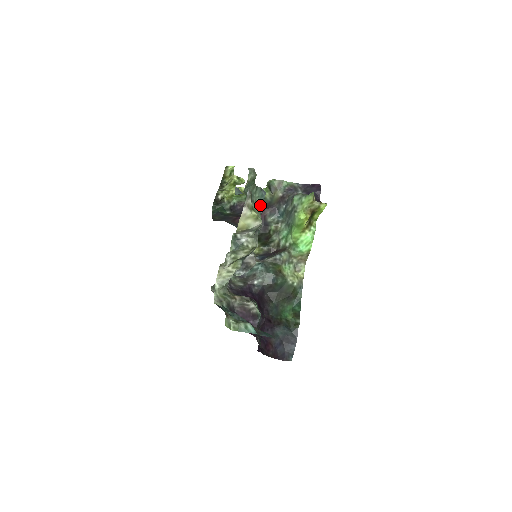
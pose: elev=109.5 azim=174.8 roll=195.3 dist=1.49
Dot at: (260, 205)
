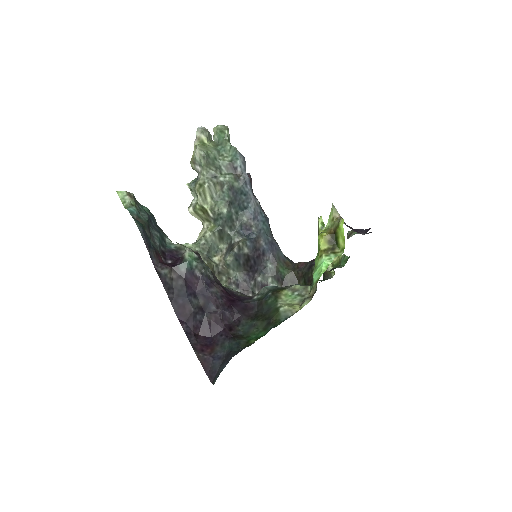
Dot at: (234, 166)
